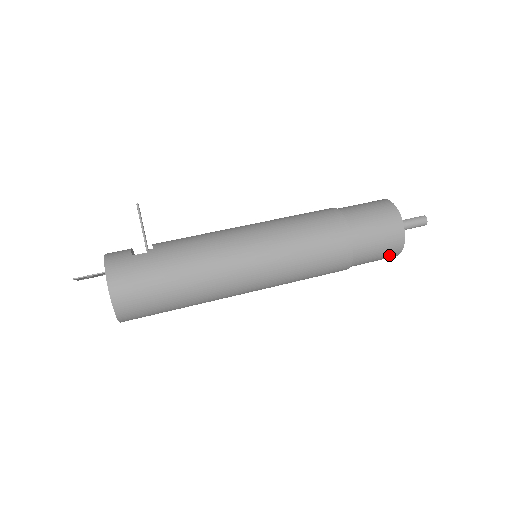
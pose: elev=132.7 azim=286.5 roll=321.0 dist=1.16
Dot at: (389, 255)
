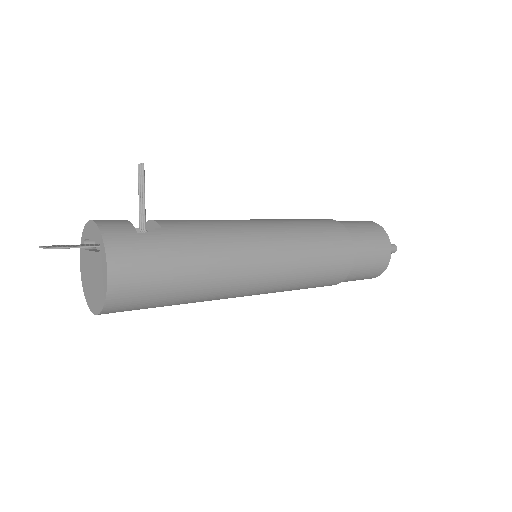
Dot at: (368, 278)
